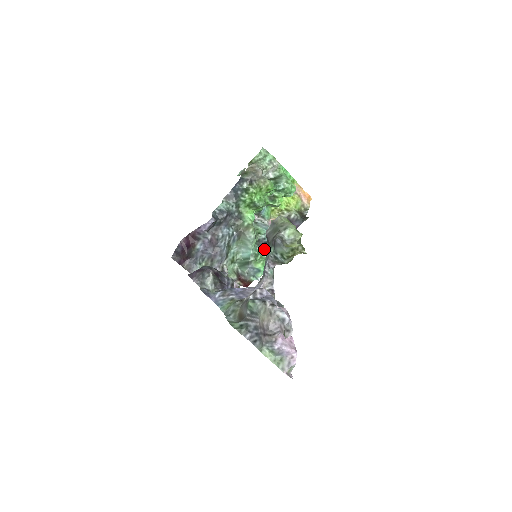
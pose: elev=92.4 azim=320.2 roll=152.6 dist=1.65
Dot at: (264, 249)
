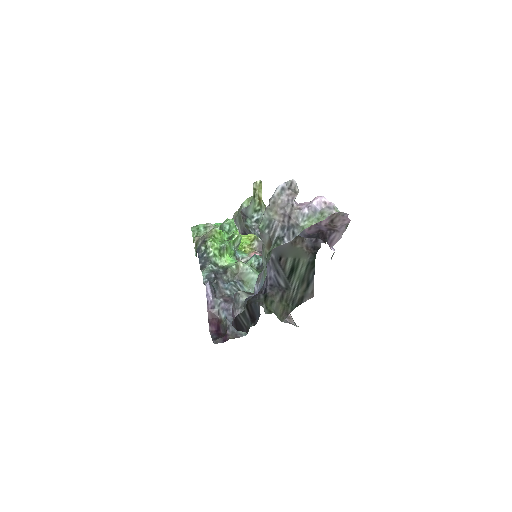
Dot at: occluded
